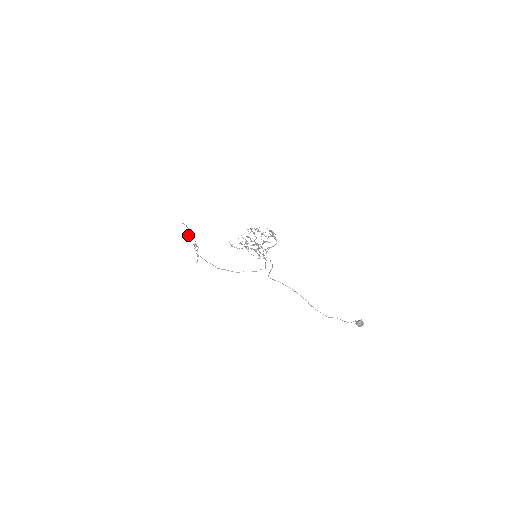
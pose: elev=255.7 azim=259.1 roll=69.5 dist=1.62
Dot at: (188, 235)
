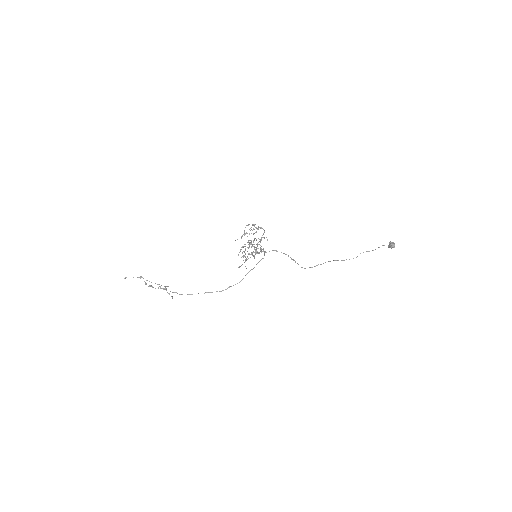
Dot at: (146, 284)
